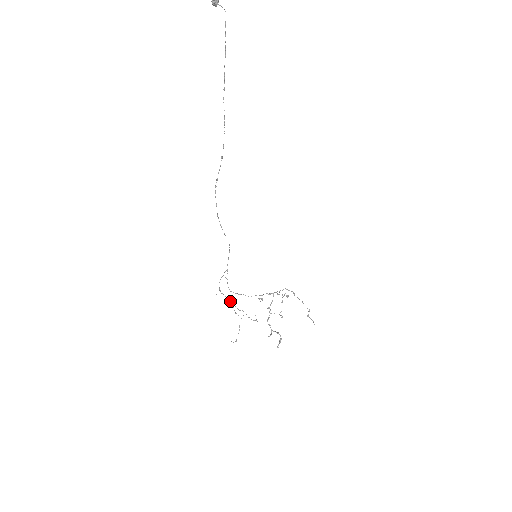
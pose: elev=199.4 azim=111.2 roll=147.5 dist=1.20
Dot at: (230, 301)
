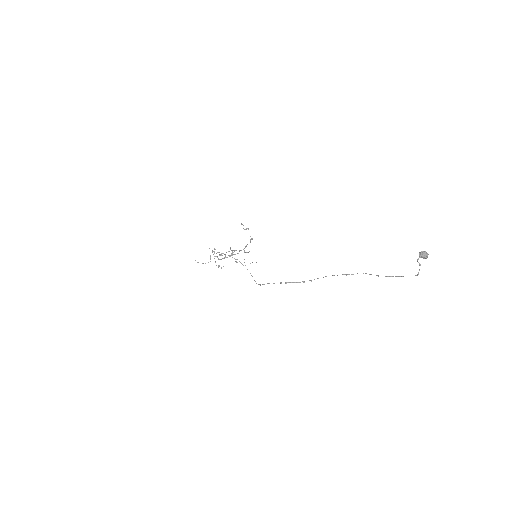
Dot at: occluded
